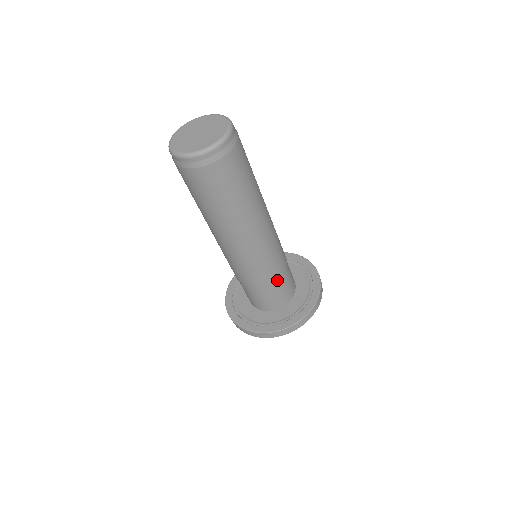
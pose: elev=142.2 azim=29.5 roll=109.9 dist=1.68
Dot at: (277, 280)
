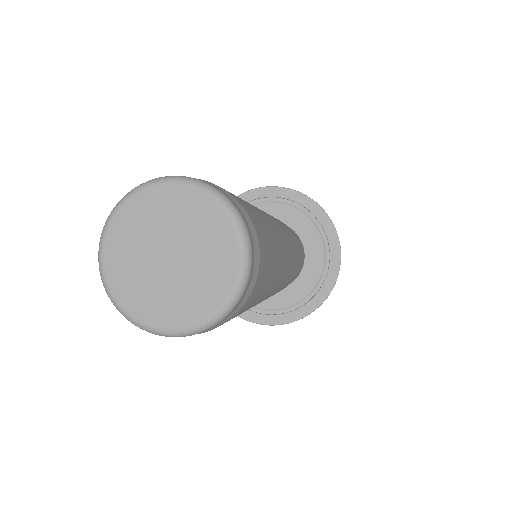
Dot at: occluded
